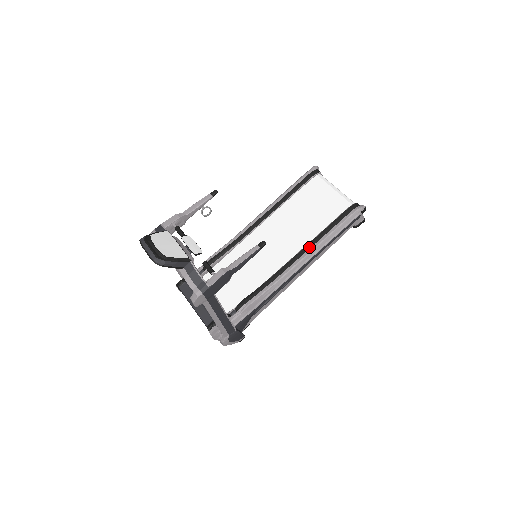
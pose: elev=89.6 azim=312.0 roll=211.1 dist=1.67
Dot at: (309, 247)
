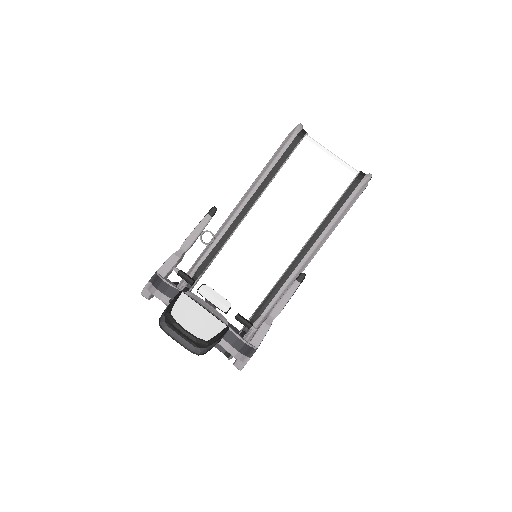
Dot at: (318, 236)
